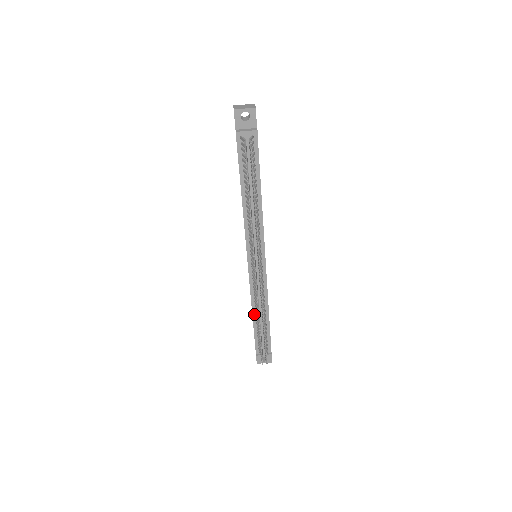
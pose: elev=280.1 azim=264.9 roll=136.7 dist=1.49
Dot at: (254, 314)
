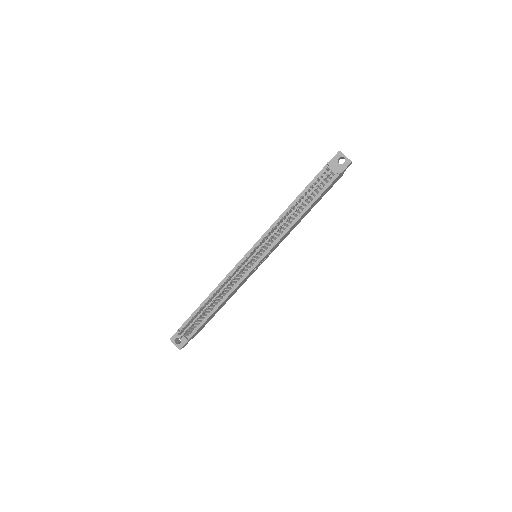
Dot at: (211, 295)
